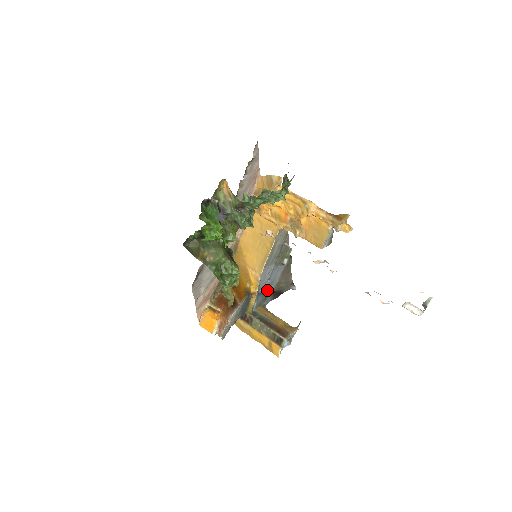
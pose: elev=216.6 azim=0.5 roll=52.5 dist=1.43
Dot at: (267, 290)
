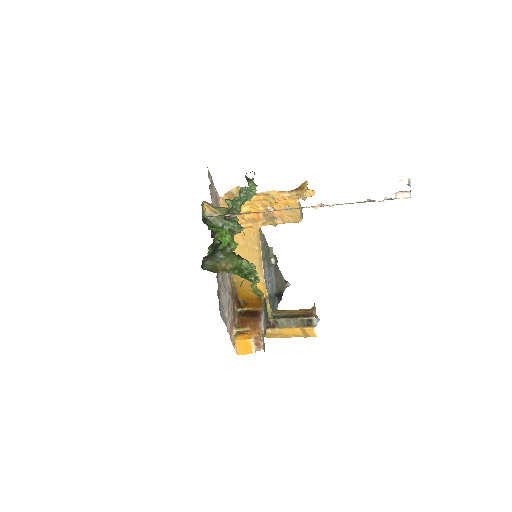
Dot at: (272, 294)
